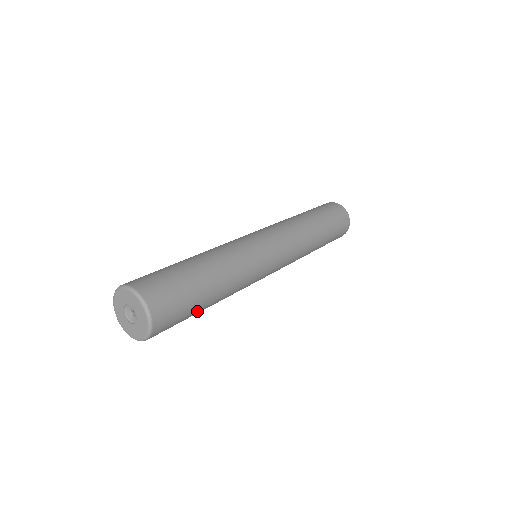
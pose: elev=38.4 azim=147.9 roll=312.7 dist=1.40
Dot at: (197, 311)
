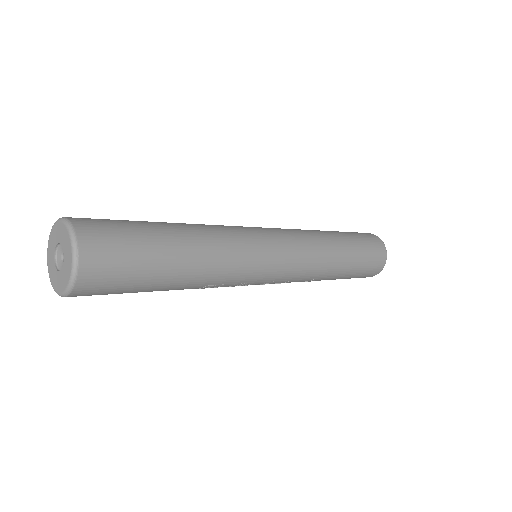
Dot at: (158, 264)
